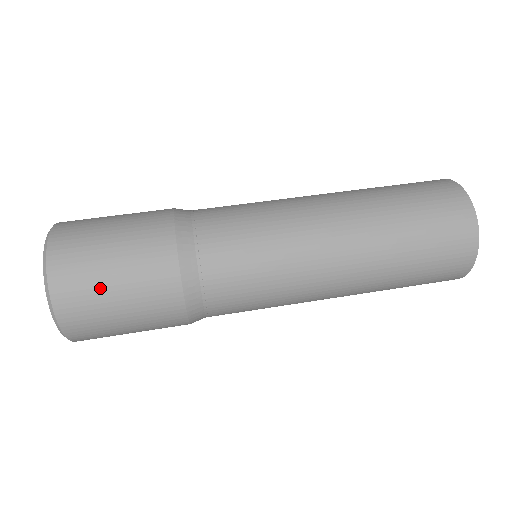
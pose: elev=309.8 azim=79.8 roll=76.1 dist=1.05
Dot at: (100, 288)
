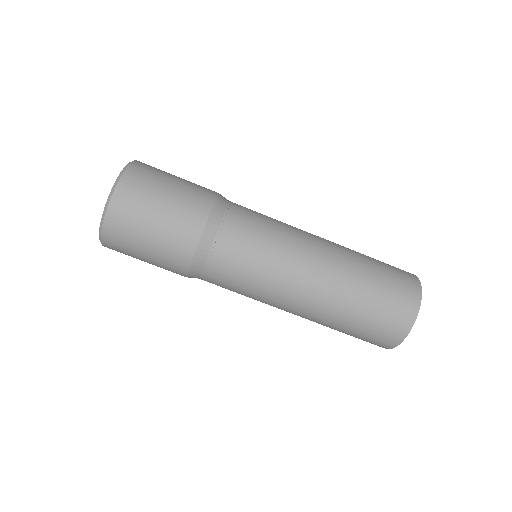
Dot at: (134, 256)
